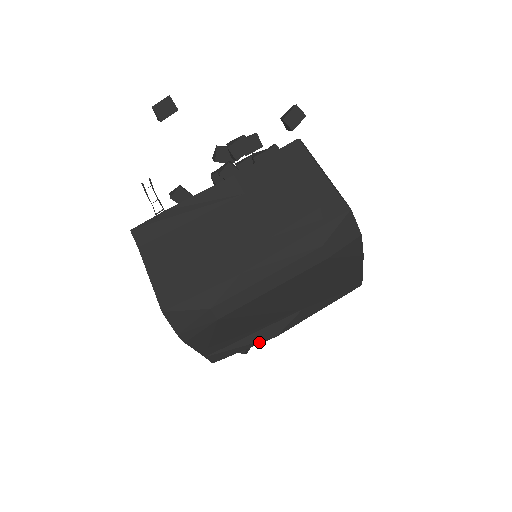
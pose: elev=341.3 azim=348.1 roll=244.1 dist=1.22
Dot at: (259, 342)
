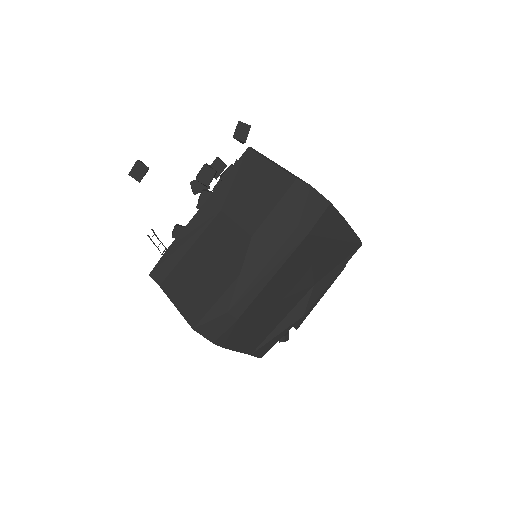
Dot at: (290, 327)
